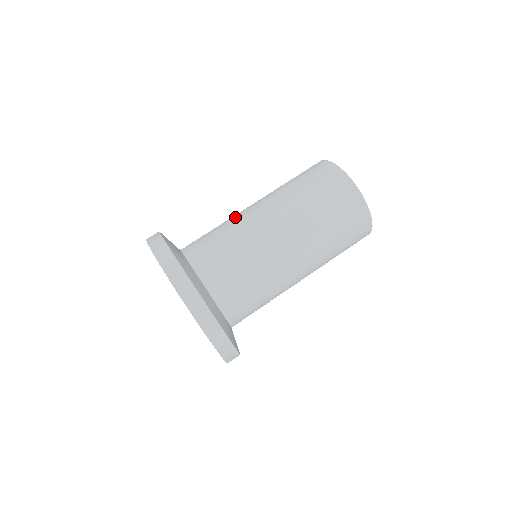
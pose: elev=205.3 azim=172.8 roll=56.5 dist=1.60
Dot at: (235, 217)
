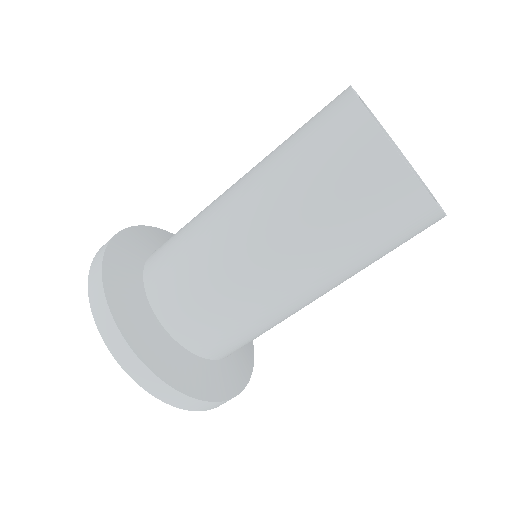
Dot at: occluded
